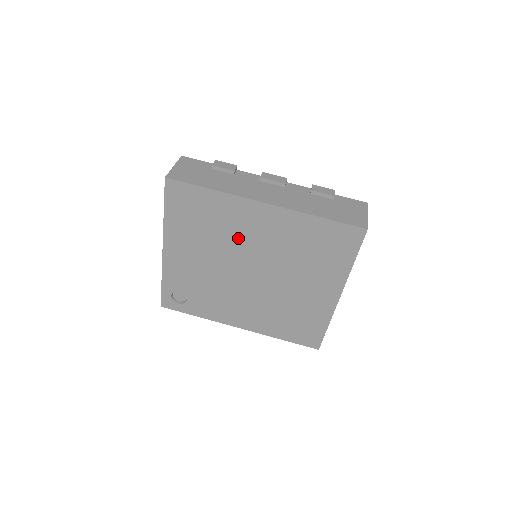
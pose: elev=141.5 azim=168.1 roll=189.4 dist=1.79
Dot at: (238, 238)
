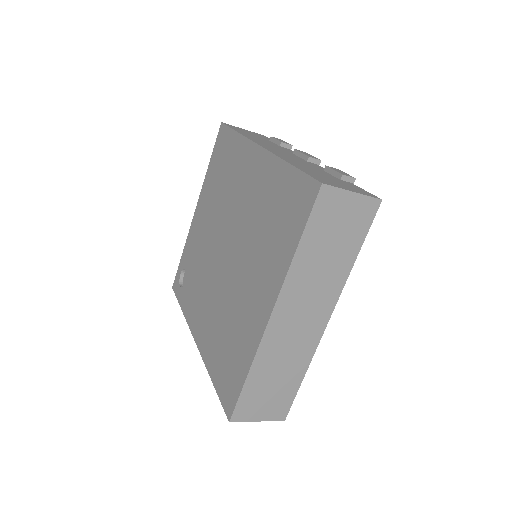
Dot at: (233, 197)
